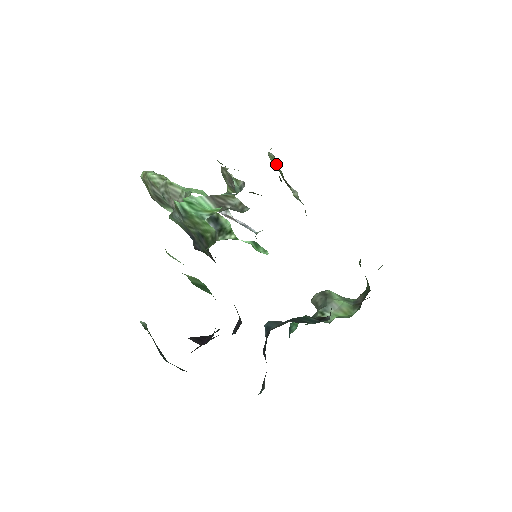
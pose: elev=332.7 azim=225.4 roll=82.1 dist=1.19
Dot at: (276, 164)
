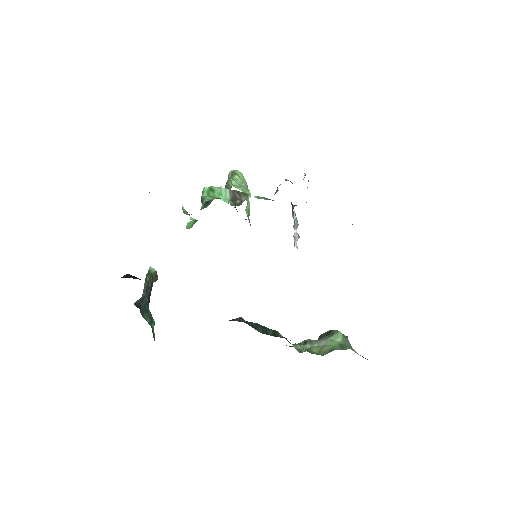
Dot at: occluded
